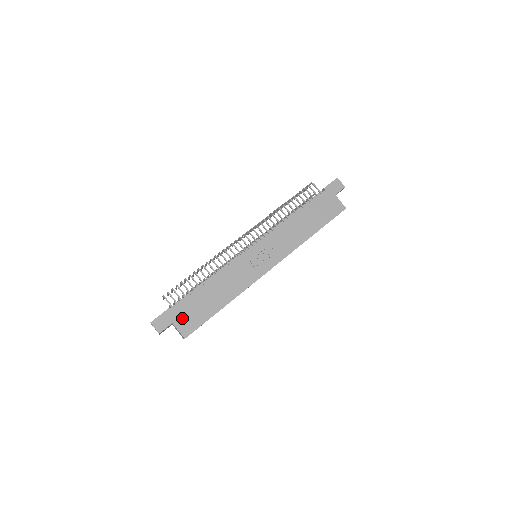
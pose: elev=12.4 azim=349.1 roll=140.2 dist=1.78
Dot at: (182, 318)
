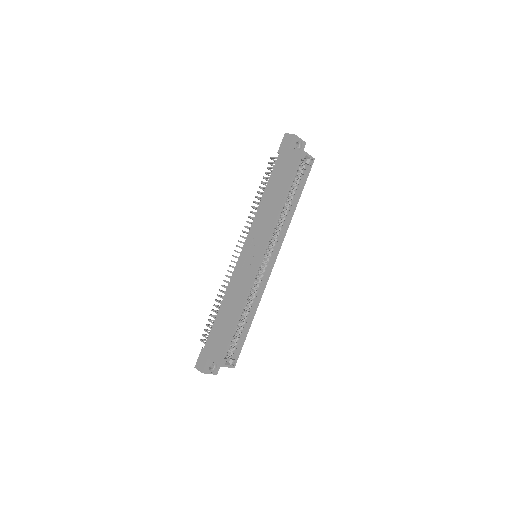
Dot at: (213, 349)
